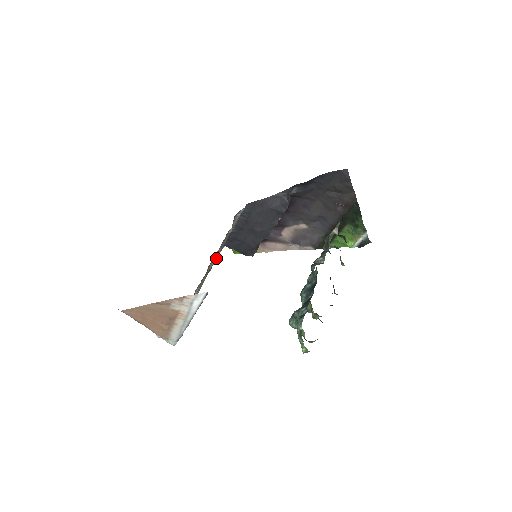
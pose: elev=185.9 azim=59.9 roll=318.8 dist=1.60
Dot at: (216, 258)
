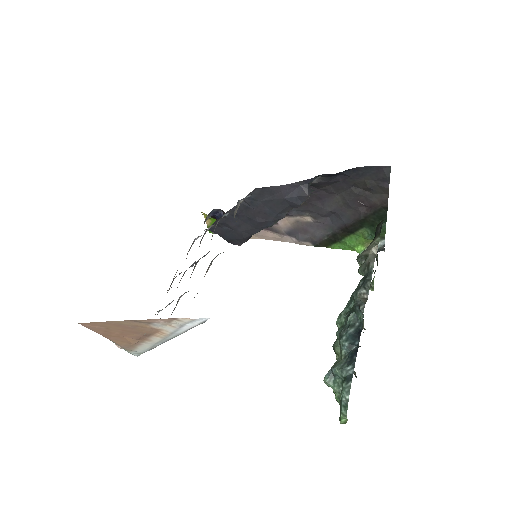
Dot at: occluded
